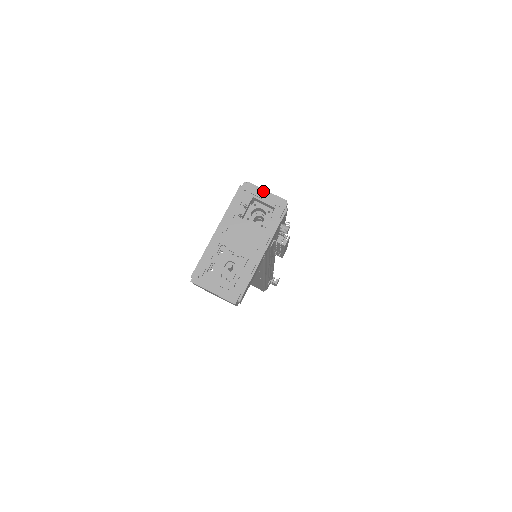
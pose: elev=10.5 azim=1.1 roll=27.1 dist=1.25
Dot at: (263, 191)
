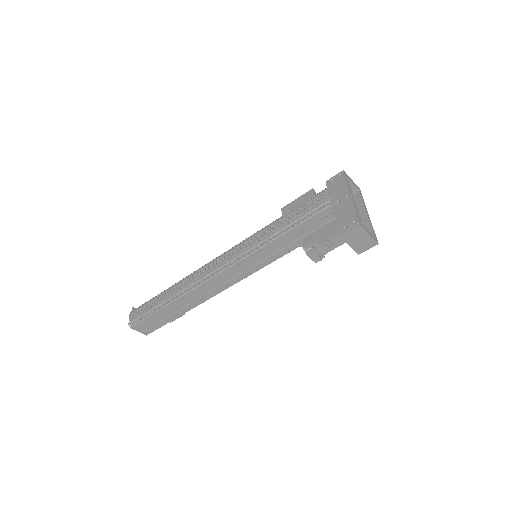
Dot at: (351, 179)
